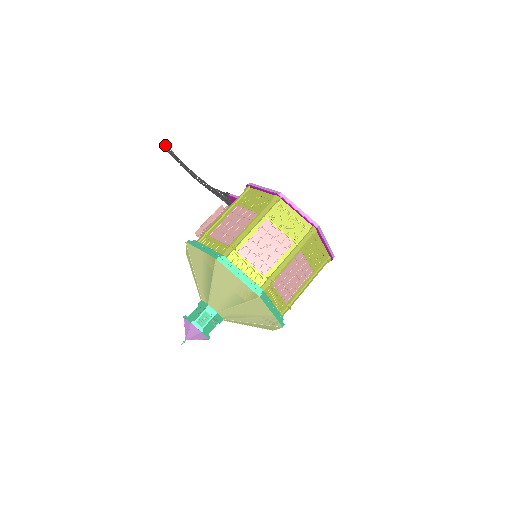
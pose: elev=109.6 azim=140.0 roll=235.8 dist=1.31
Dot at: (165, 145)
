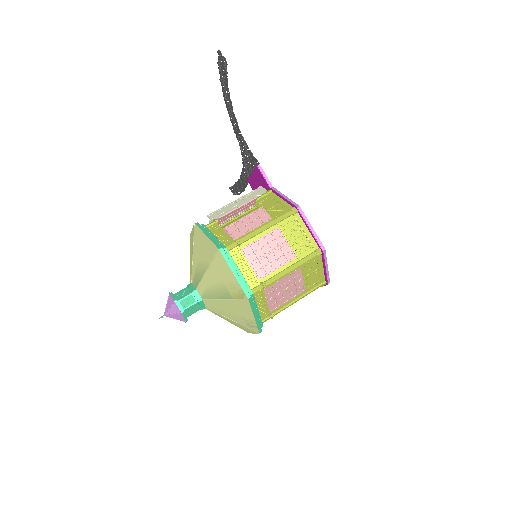
Dot at: (224, 59)
